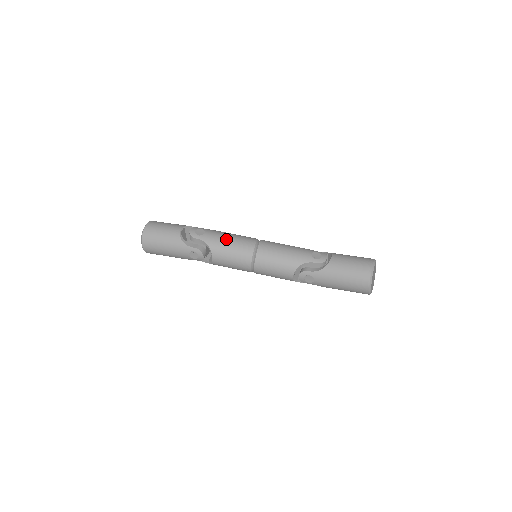
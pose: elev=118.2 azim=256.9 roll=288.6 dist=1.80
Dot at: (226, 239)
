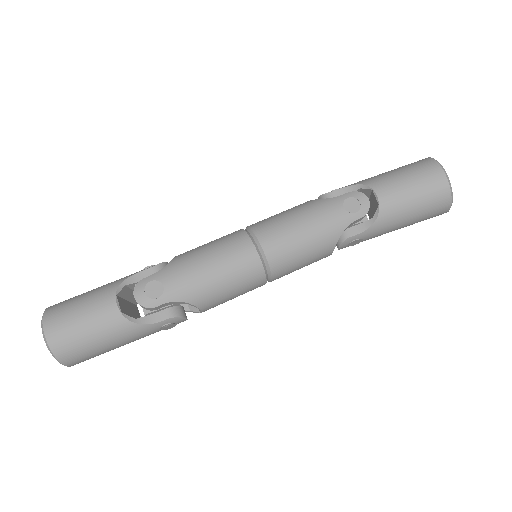
Dot at: (206, 273)
